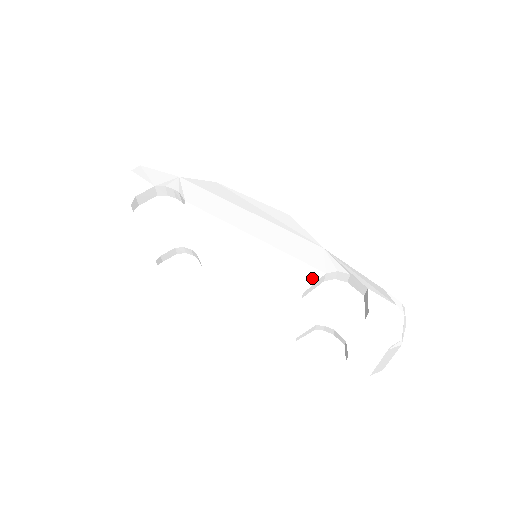
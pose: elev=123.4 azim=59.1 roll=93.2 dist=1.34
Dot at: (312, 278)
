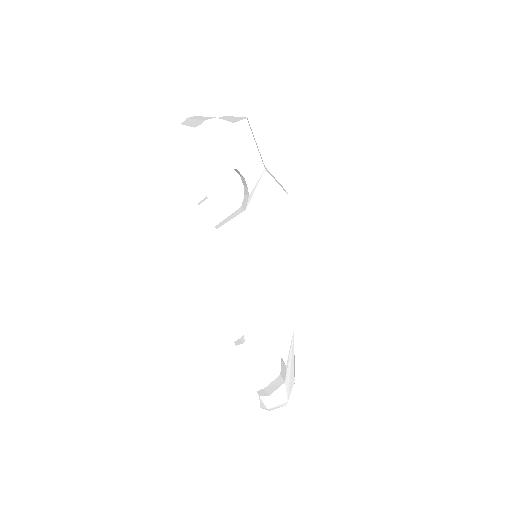
Dot at: (264, 349)
